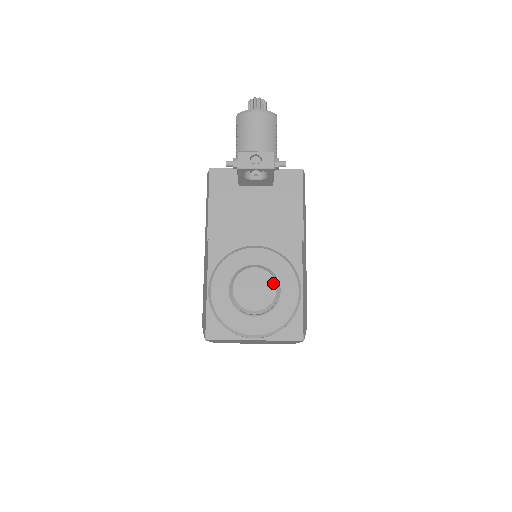
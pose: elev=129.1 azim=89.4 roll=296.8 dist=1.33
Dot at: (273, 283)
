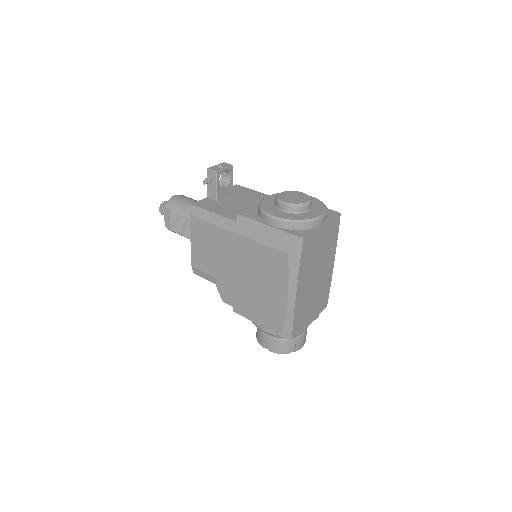
Dot at: (297, 192)
